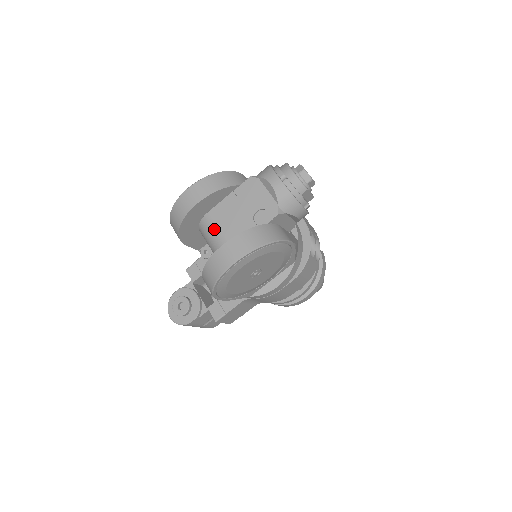
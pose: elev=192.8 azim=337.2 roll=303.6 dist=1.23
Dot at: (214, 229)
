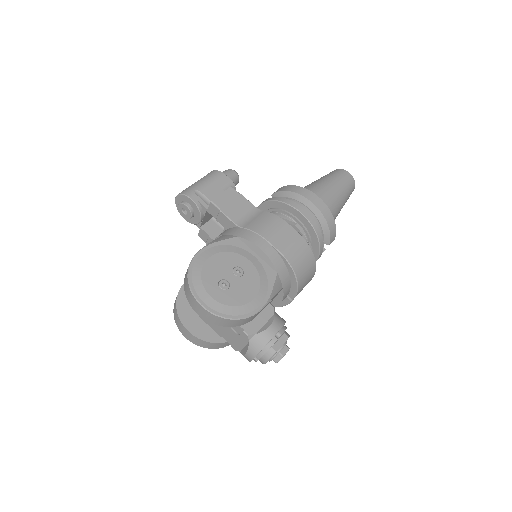
Dot at: occluded
